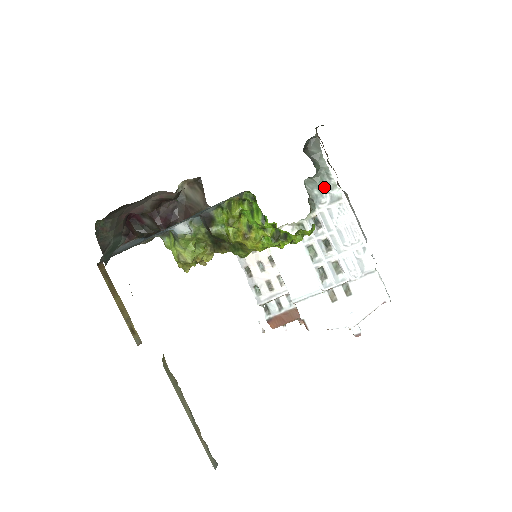
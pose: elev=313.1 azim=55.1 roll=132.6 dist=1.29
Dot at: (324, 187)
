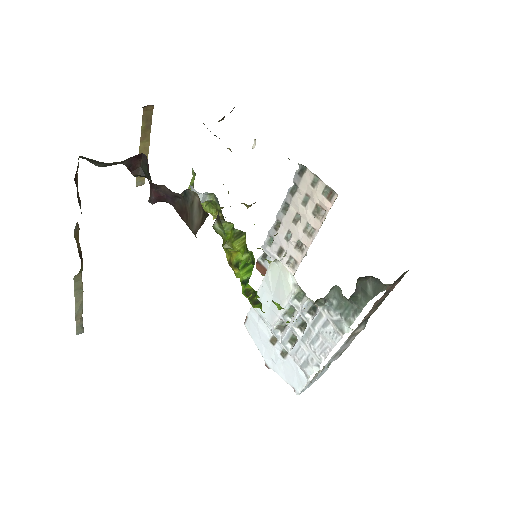
Dot at: (343, 310)
